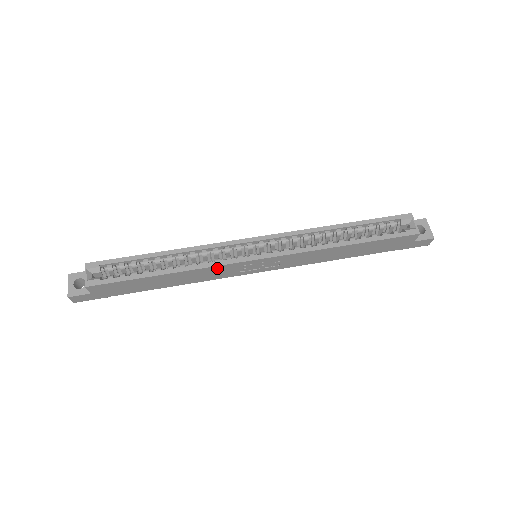
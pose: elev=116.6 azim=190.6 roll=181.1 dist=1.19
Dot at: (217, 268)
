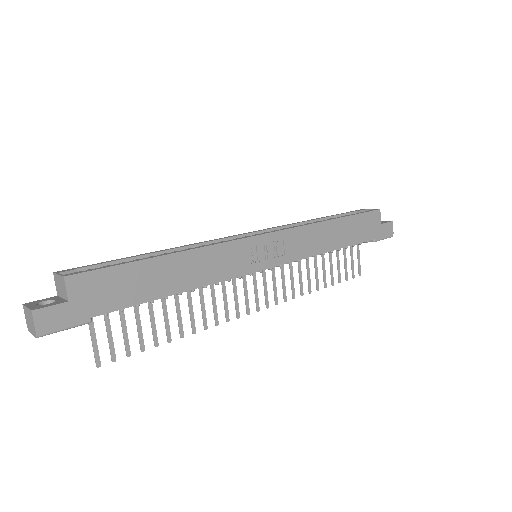
Dot at: (225, 249)
